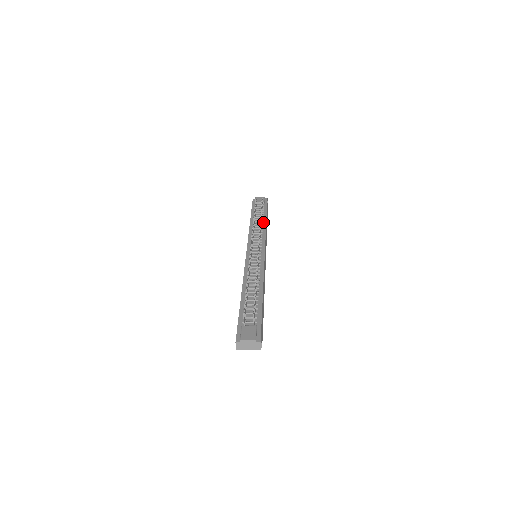
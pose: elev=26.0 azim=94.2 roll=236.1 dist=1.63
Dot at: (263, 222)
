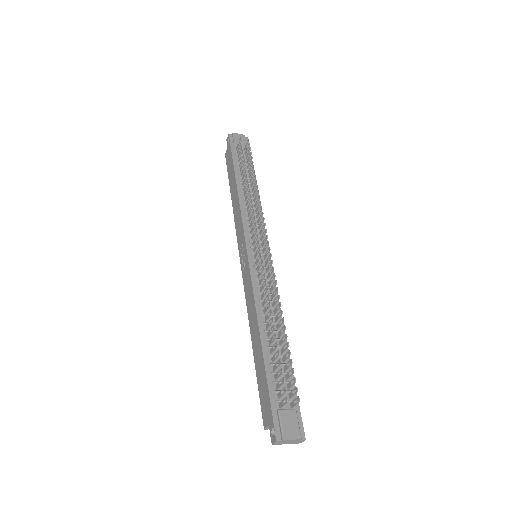
Dot at: occluded
